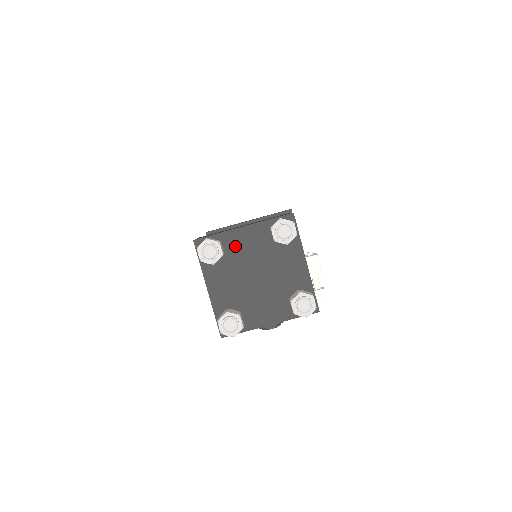
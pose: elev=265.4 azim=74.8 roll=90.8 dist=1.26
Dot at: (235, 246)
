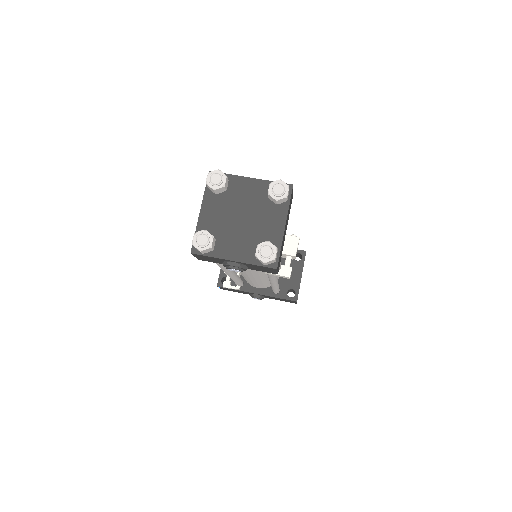
Dot at: (237, 189)
